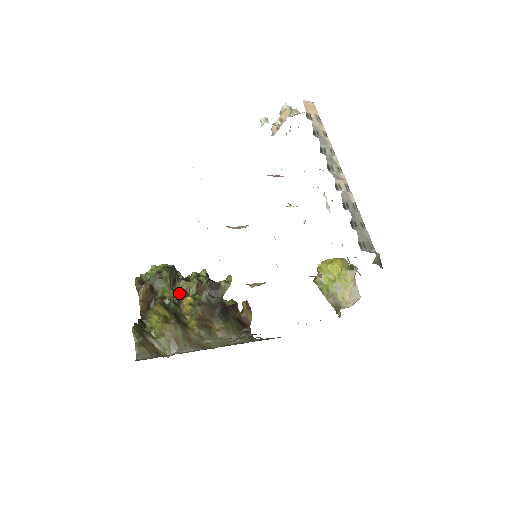
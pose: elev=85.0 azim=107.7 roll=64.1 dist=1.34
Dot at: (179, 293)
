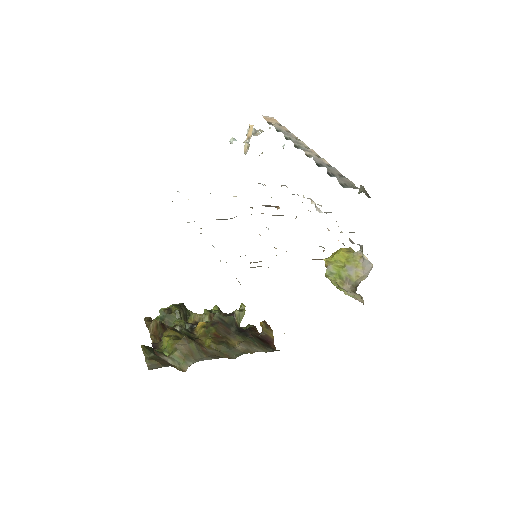
Dot at: (191, 323)
